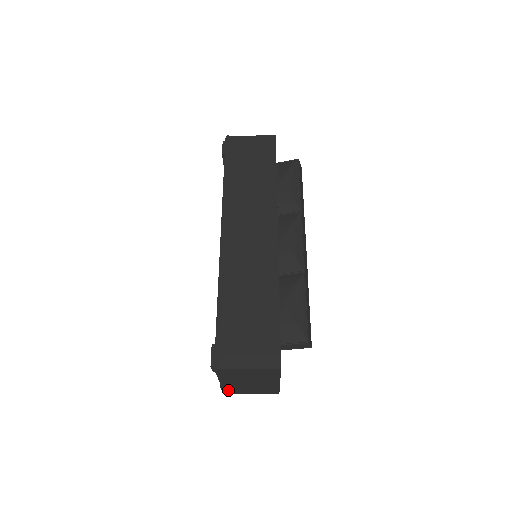
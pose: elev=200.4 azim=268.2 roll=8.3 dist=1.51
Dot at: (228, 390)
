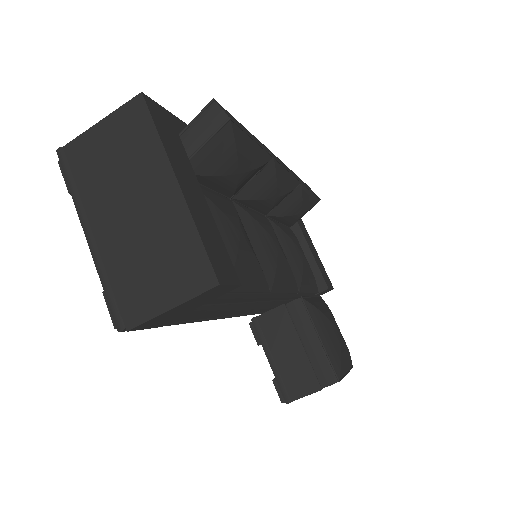
Dot at: (115, 296)
